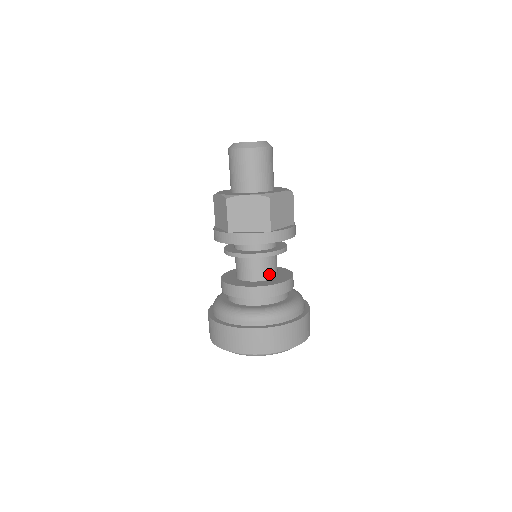
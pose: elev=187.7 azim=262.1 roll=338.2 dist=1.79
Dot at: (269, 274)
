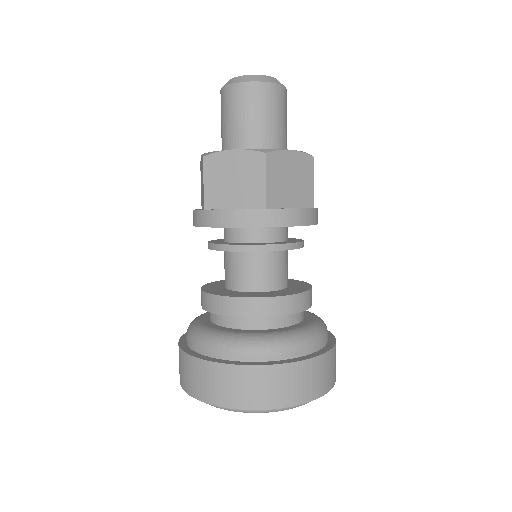
Dot at: (269, 282)
